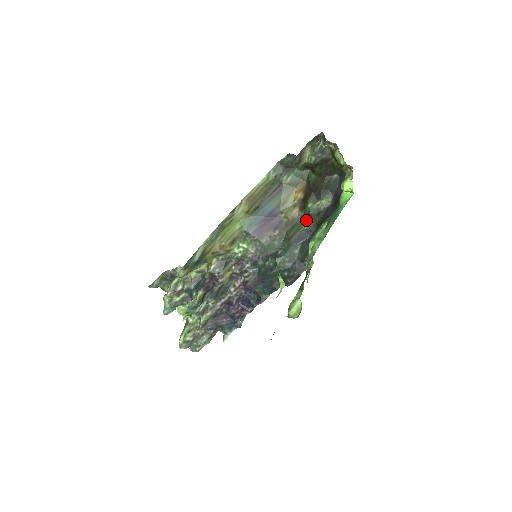
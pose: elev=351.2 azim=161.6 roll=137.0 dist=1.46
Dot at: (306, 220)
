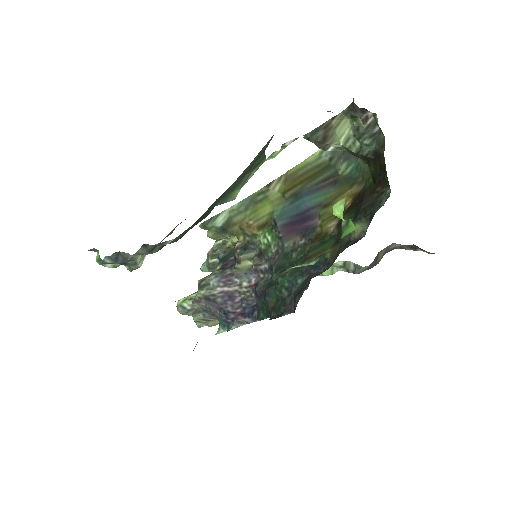
Dot at: (334, 244)
